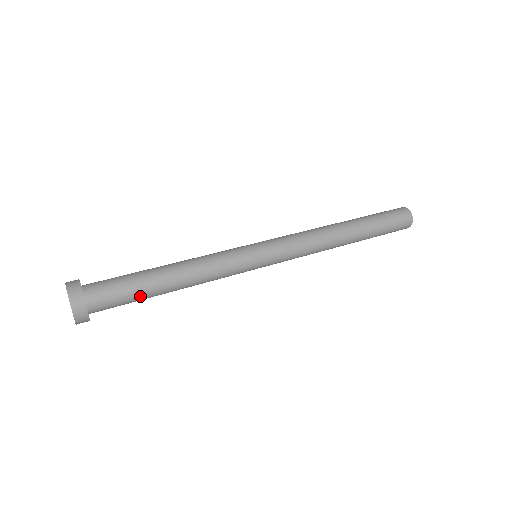
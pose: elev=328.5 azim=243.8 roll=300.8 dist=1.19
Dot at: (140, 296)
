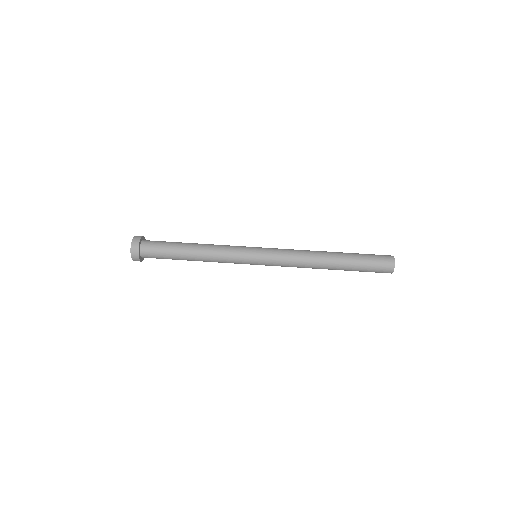
Dot at: (172, 259)
